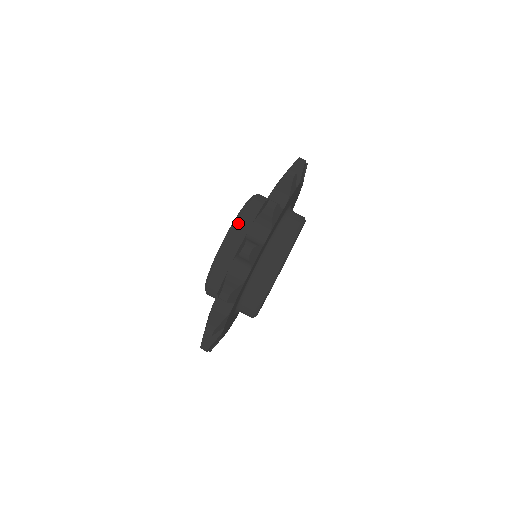
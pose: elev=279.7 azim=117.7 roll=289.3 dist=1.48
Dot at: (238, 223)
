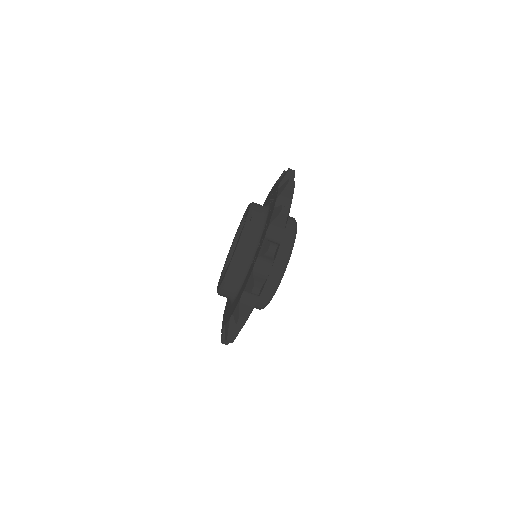
Dot at: (233, 268)
